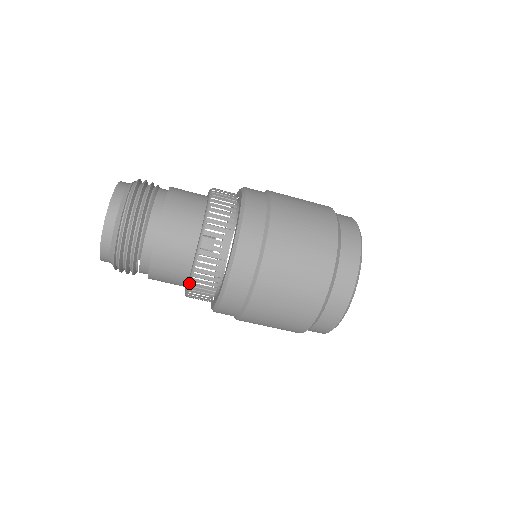
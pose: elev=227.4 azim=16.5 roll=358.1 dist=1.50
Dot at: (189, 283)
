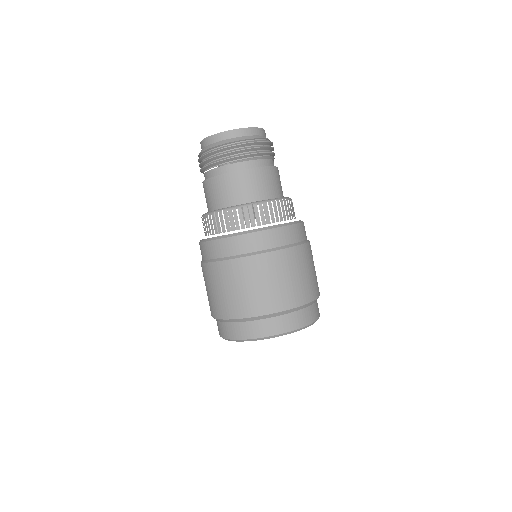
Dot at: (233, 207)
